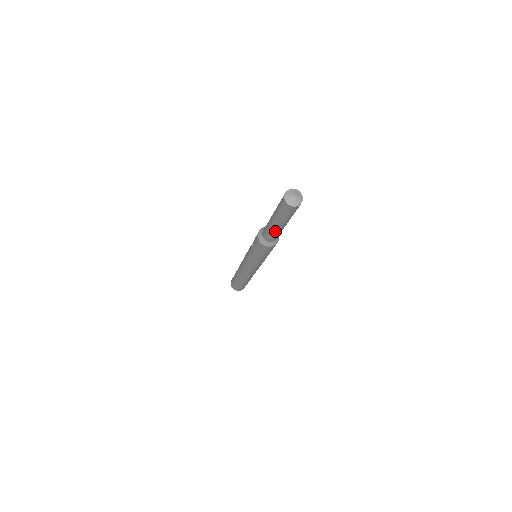
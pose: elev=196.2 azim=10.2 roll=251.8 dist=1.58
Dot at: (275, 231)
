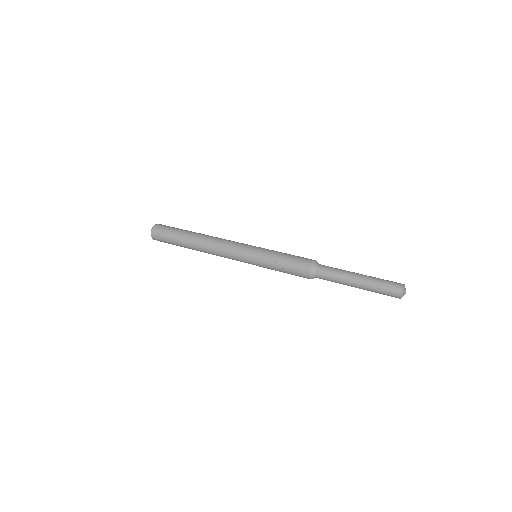
Dot at: occluded
